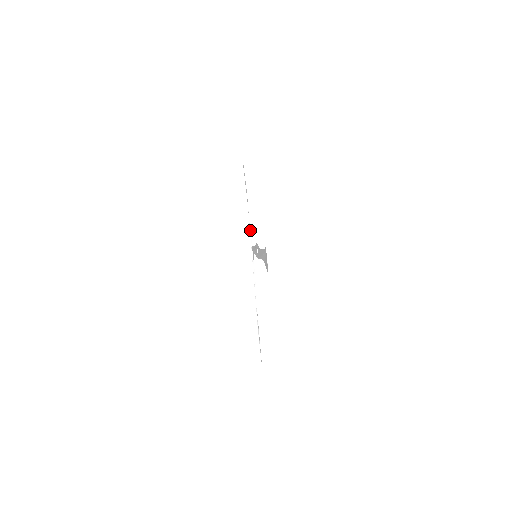
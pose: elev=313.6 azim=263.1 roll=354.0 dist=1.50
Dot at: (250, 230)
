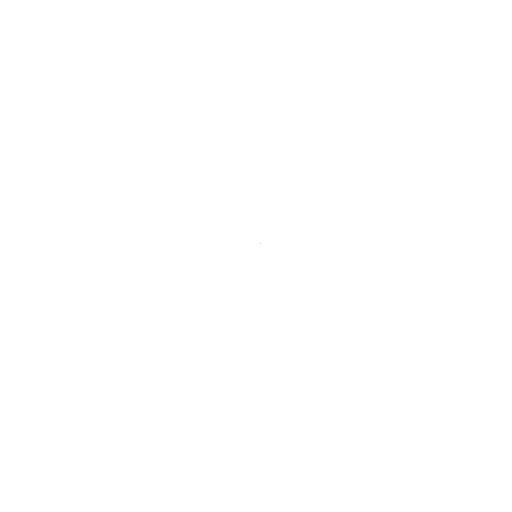
Dot at: occluded
